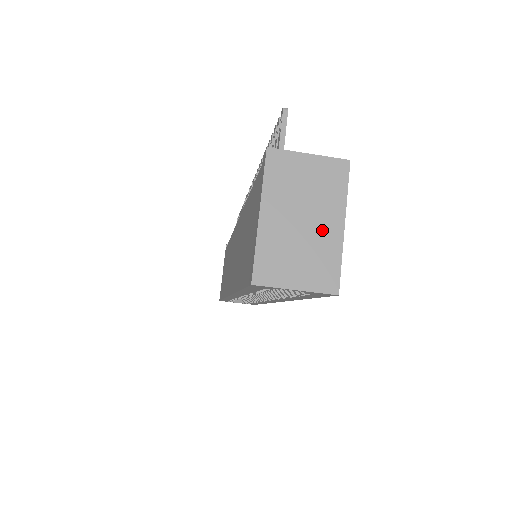
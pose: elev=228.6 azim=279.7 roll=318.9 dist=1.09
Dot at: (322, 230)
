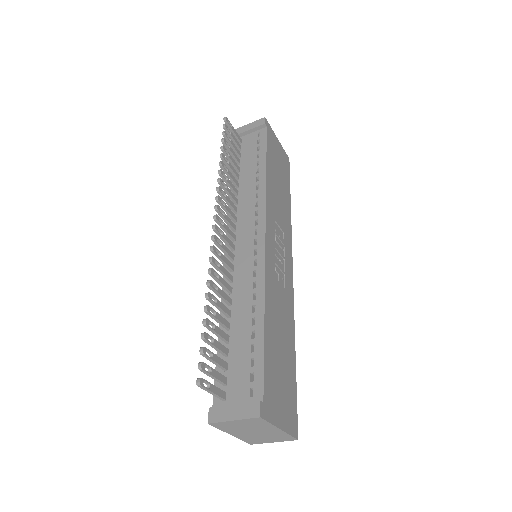
Dot at: (269, 432)
